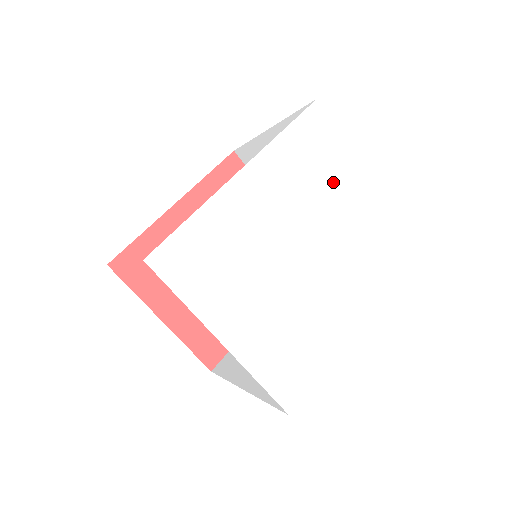
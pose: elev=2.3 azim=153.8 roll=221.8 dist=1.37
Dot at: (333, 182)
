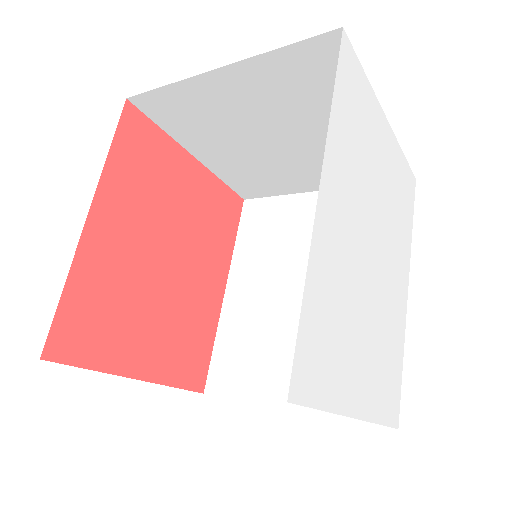
Dot at: (372, 145)
